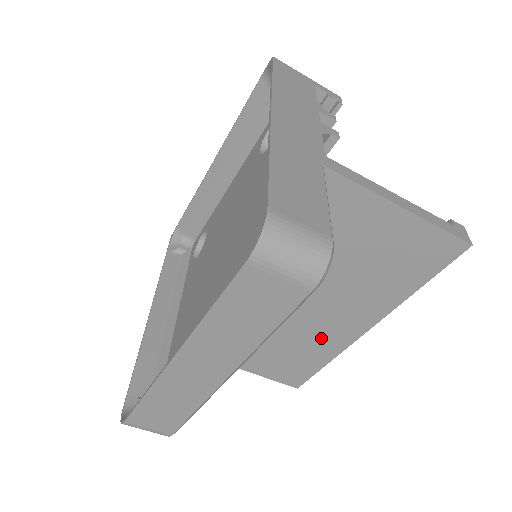
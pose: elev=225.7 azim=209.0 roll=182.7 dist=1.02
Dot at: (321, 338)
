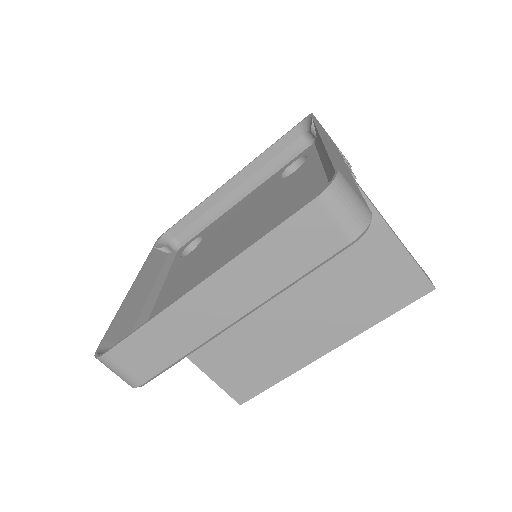
Dot at: (286, 350)
